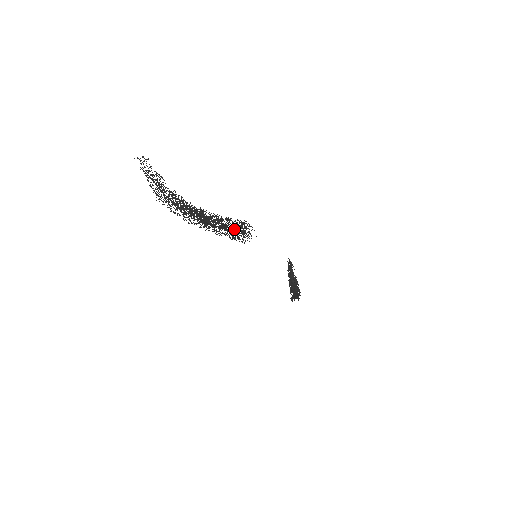
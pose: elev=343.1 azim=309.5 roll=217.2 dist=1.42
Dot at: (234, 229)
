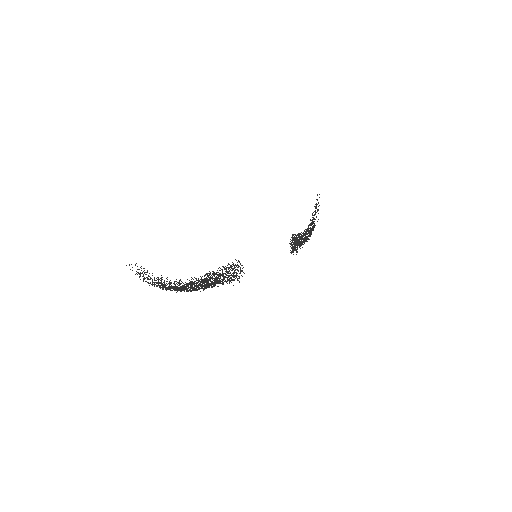
Dot at: (225, 276)
